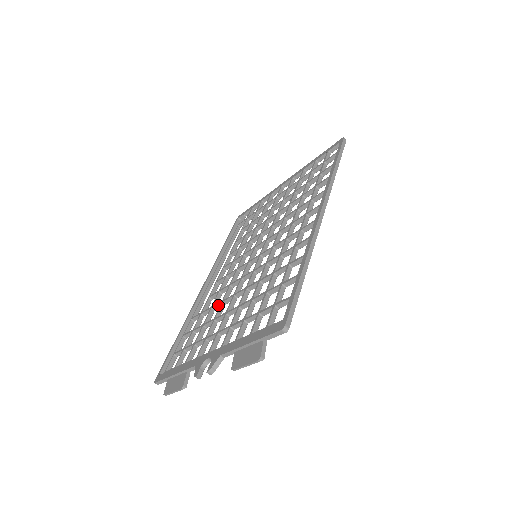
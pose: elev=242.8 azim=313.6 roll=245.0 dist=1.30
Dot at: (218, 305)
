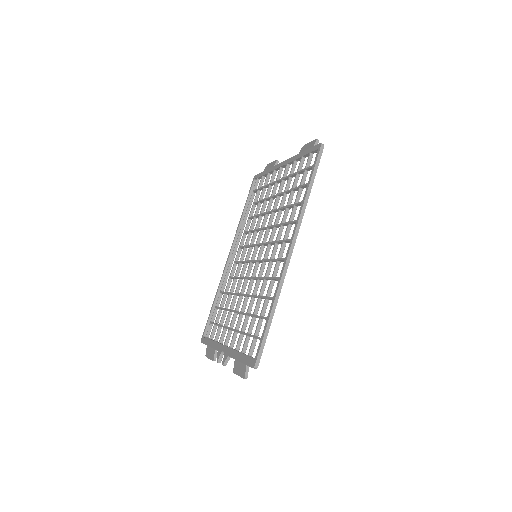
Dot at: (233, 294)
